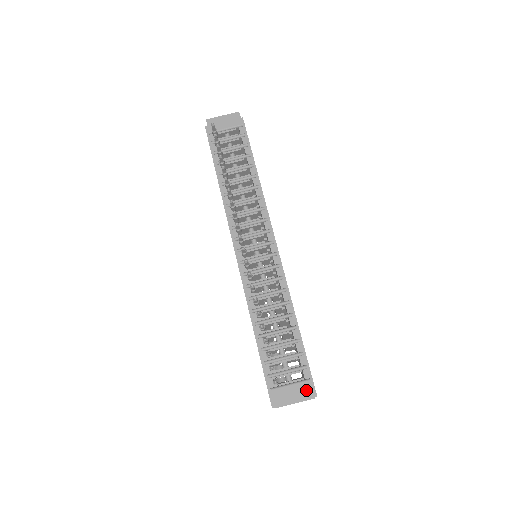
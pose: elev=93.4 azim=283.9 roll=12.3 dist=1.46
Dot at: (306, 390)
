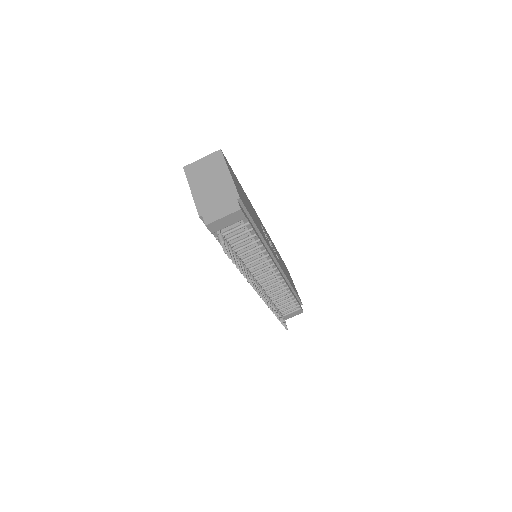
Dot at: (299, 312)
